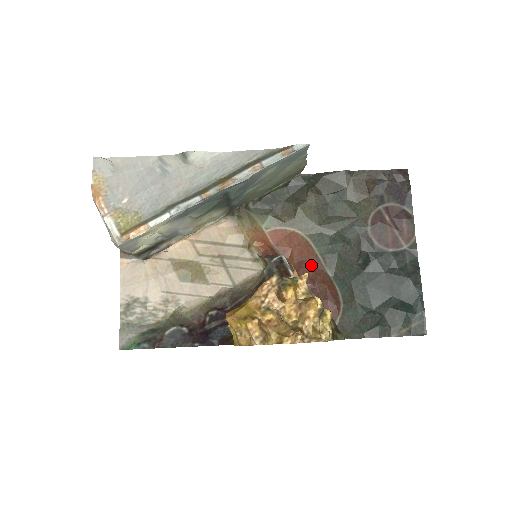
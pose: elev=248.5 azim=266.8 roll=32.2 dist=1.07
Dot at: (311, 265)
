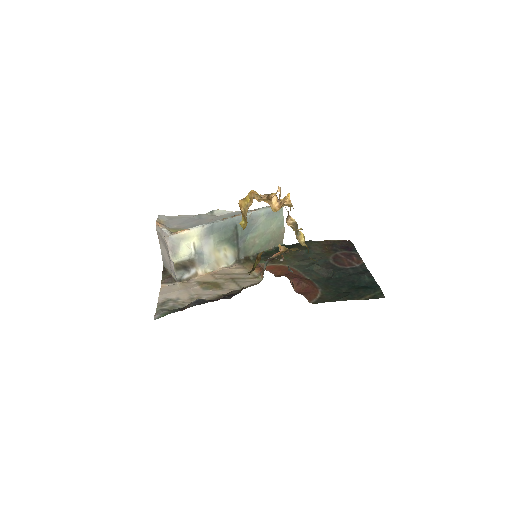
Dot at: (295, 274)
